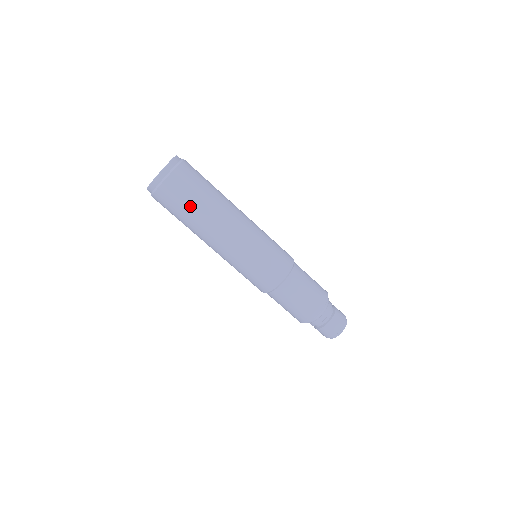
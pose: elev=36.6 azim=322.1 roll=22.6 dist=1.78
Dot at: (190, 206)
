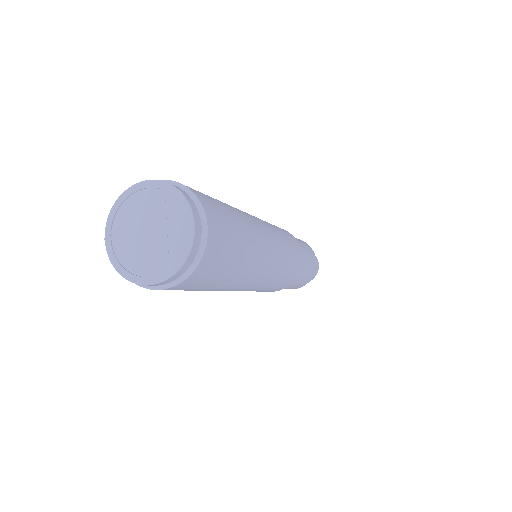
Dot at: (217, 283)
